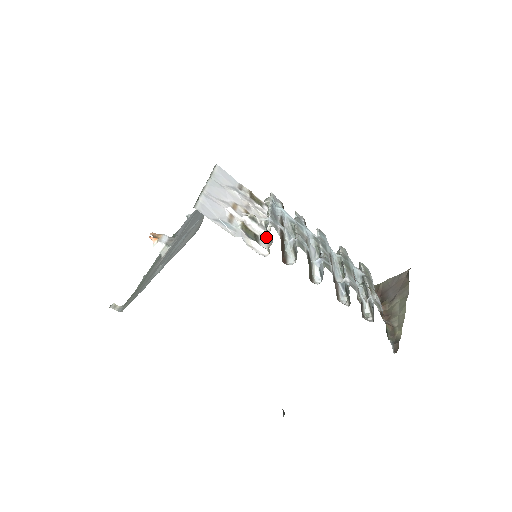
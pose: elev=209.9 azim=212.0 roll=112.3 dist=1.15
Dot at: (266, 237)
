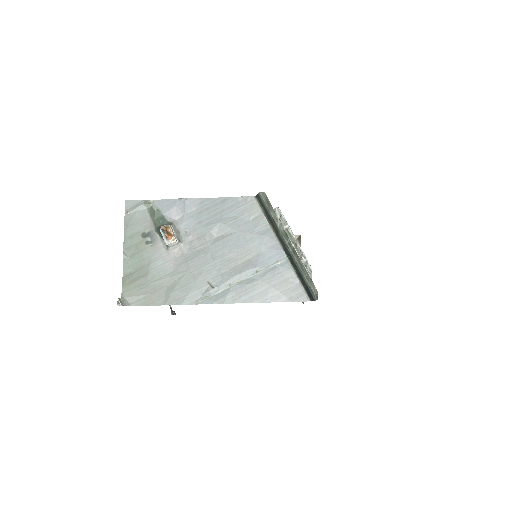
Dot at: occluded
